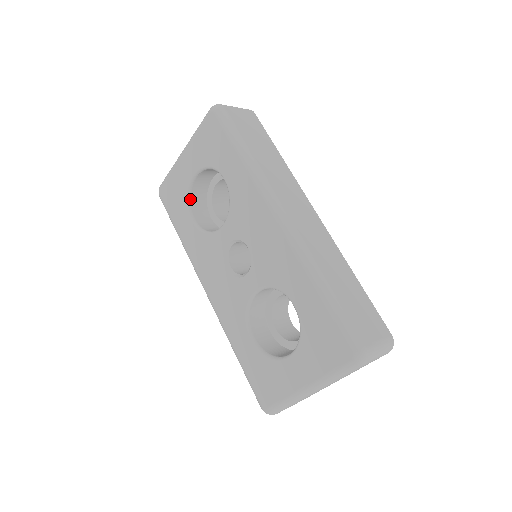
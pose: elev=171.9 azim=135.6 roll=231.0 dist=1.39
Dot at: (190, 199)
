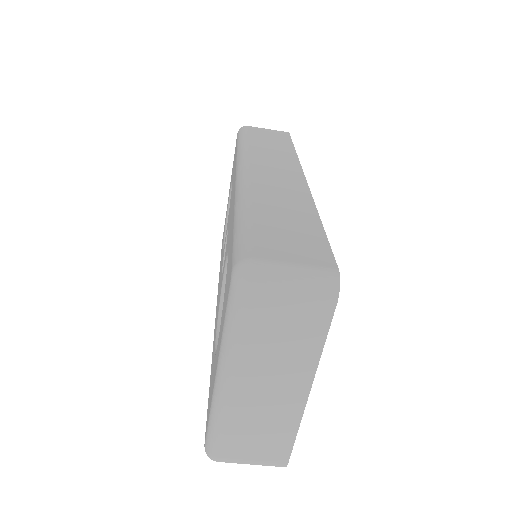
Dot at: occluded
